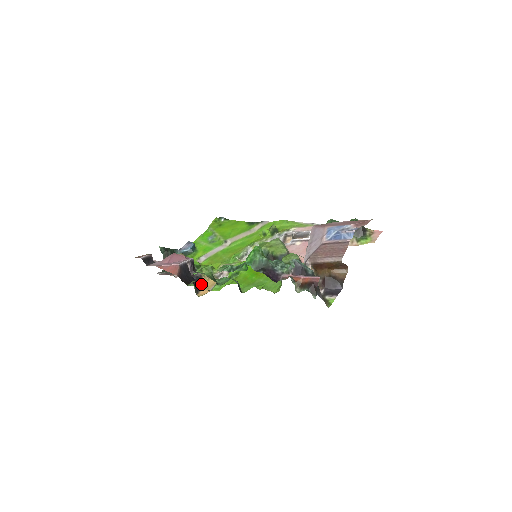
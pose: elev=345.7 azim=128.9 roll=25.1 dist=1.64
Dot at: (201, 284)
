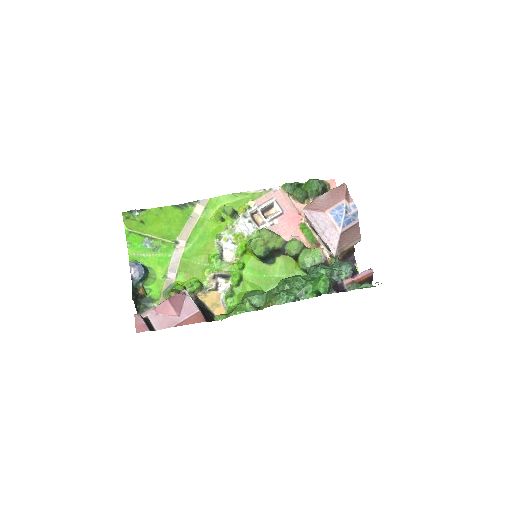
Dot at: (205, 305)
